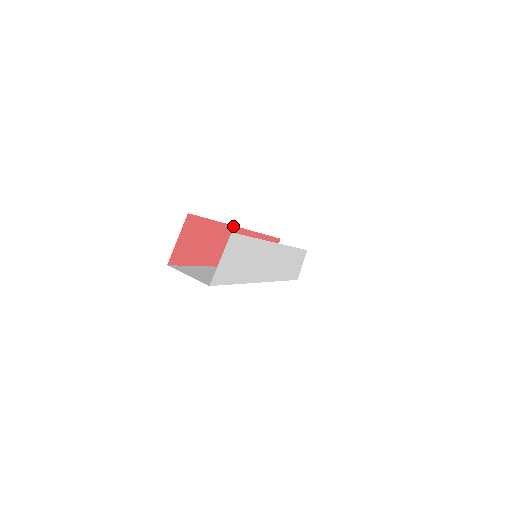
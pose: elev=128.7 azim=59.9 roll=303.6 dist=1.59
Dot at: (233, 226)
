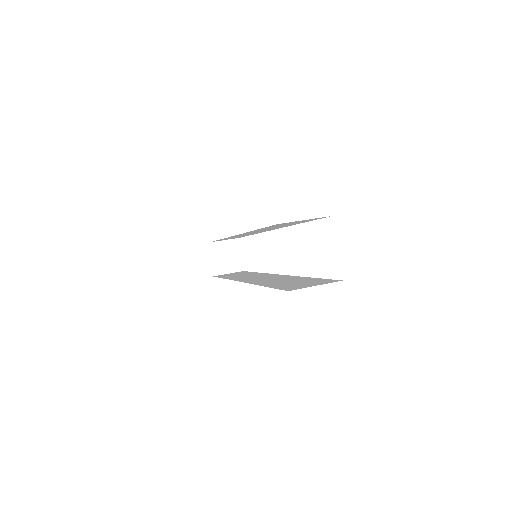
Dot at: occluded
